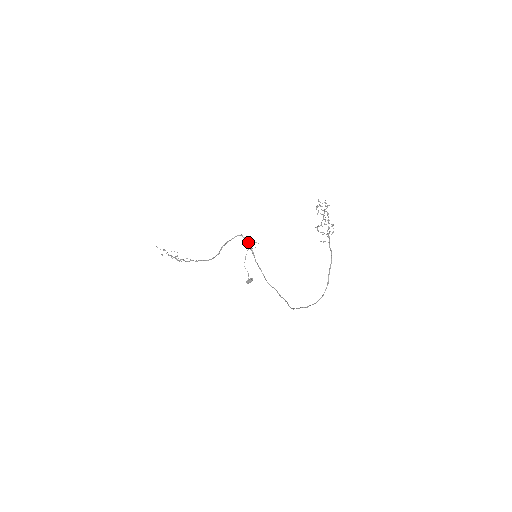
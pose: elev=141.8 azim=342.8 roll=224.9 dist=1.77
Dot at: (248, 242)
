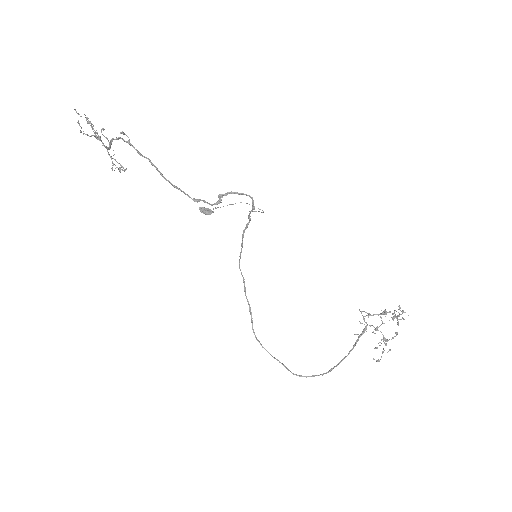
Dot at: (254, 211)
